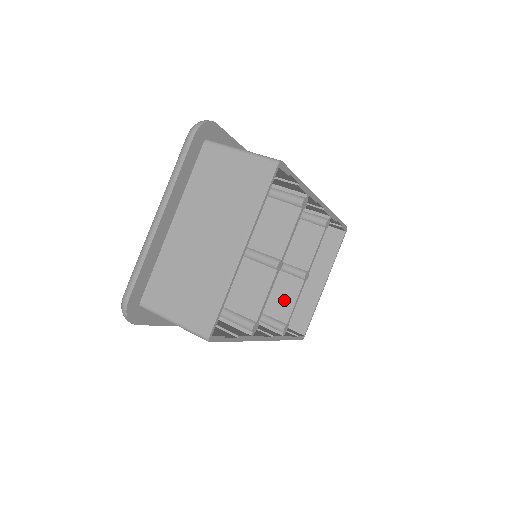
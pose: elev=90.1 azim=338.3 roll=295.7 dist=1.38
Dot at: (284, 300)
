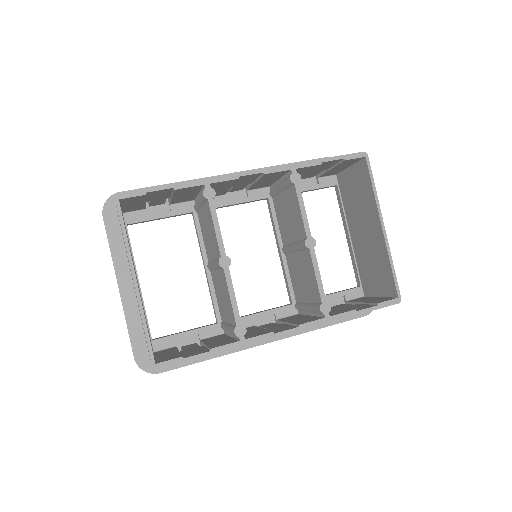
Dot at: (310, 279)
